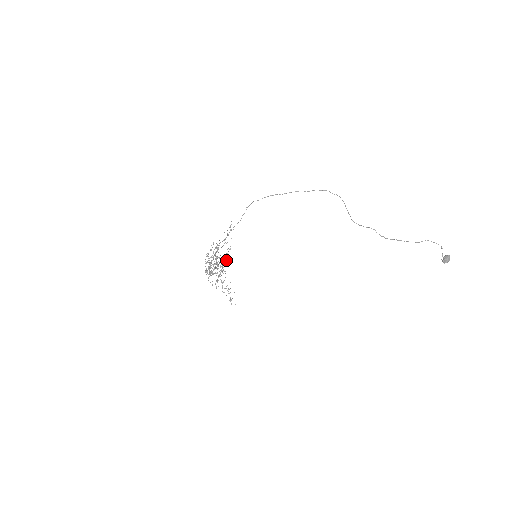
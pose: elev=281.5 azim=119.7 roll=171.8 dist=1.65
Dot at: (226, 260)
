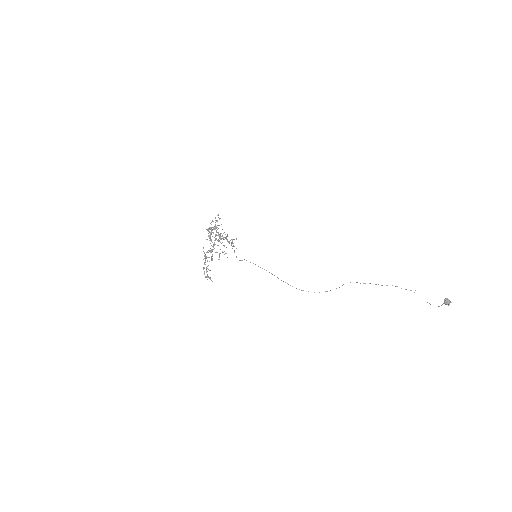
Dot at: occluded
